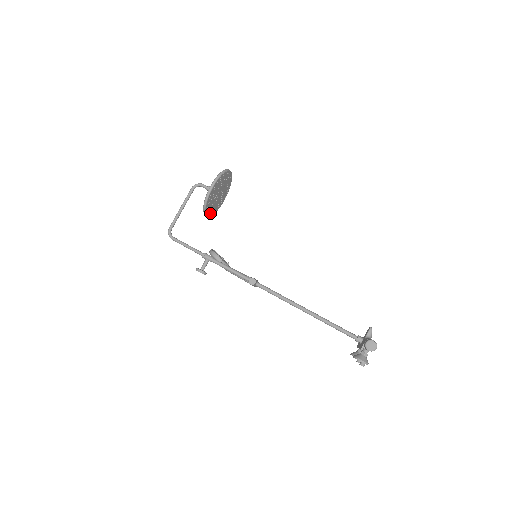
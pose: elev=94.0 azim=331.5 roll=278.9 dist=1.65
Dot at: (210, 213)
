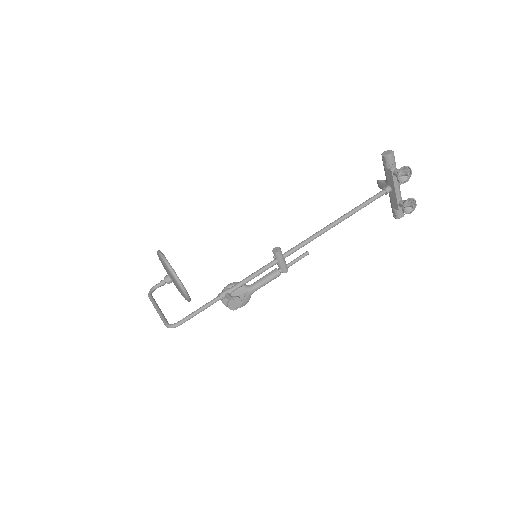
Dot at: occluded
